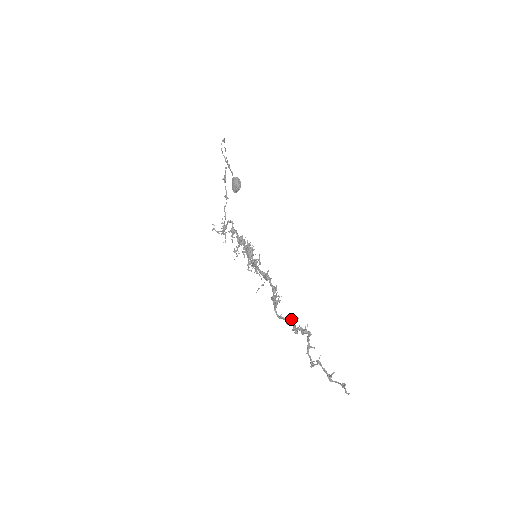
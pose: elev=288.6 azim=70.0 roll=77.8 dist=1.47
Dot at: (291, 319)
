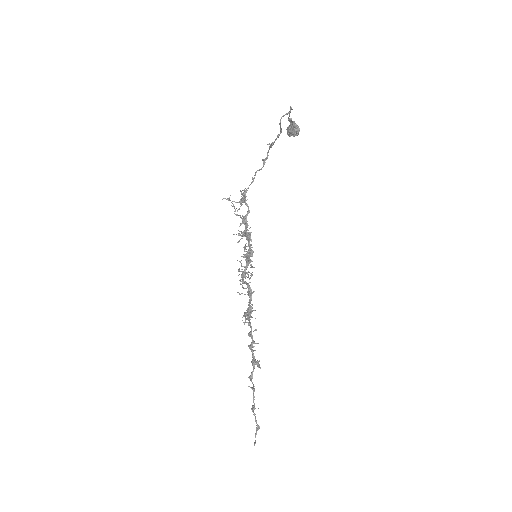
Dot at: occluded
